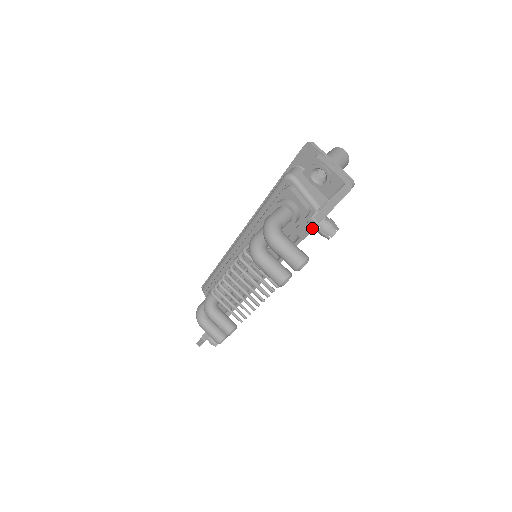
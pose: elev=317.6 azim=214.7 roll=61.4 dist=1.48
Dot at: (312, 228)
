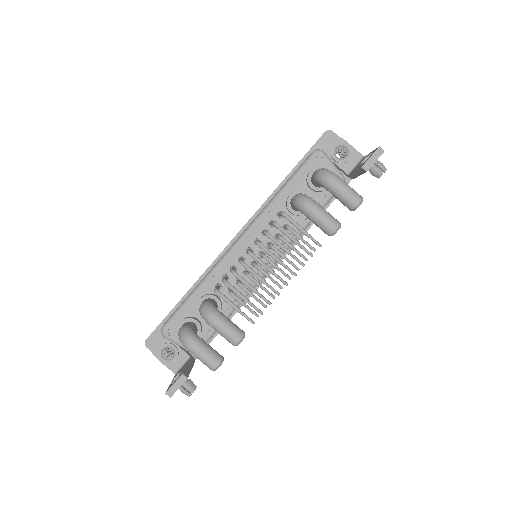
Dot at: (378, 156)
